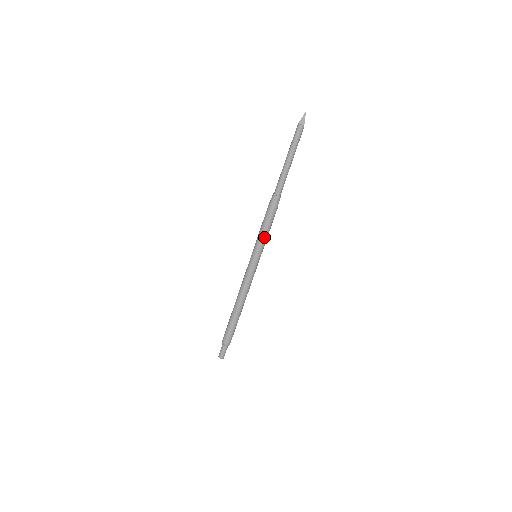
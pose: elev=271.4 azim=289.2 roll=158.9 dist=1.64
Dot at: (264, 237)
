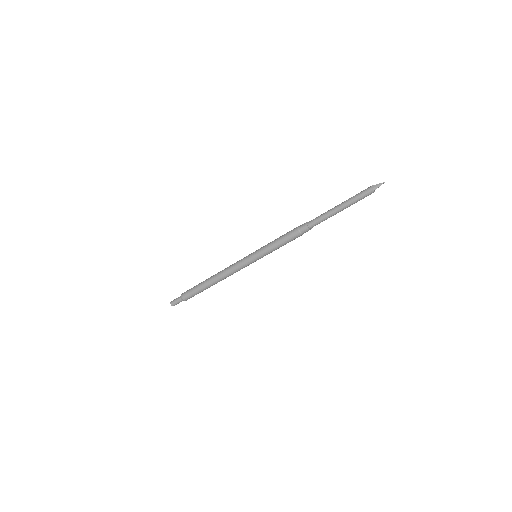
Dot at: (272, 246)
